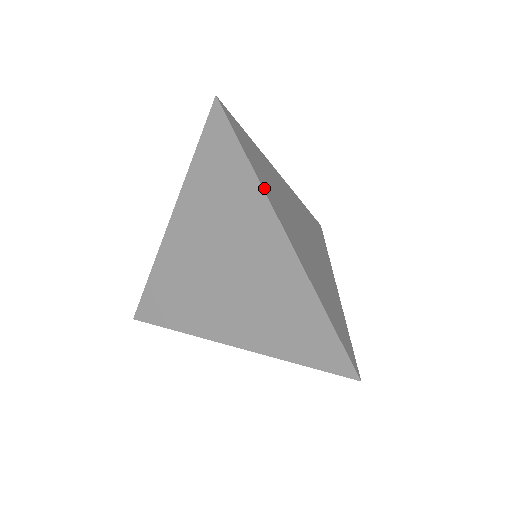
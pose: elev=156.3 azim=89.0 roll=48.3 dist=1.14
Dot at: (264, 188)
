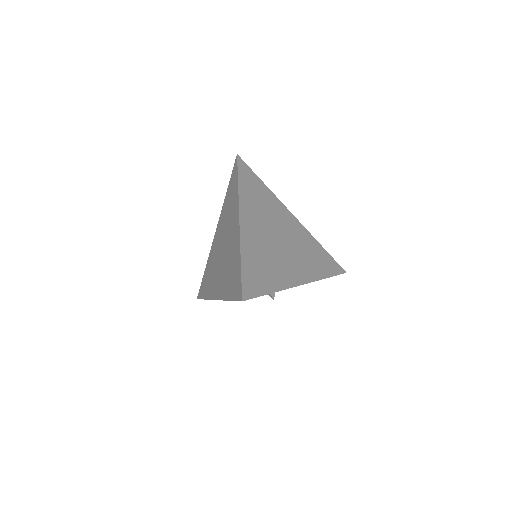
Dot at: (241, 196)
